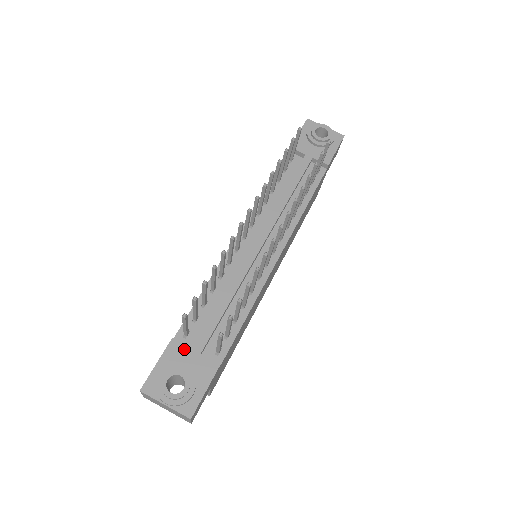
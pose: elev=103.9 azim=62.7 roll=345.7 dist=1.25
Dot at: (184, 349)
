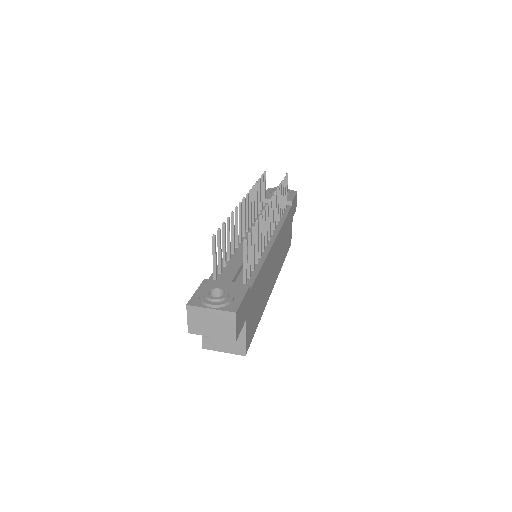
Dot at: (217, 282)
